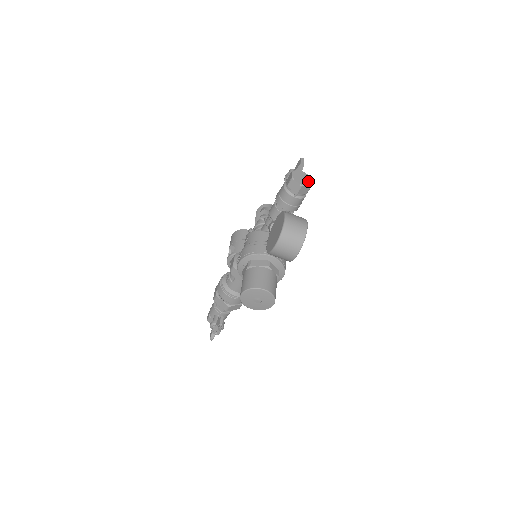
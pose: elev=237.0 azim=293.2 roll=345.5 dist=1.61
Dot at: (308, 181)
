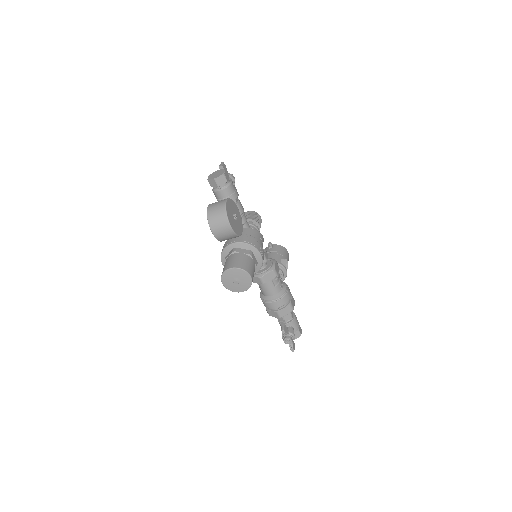
Dot at: (221, 173)
